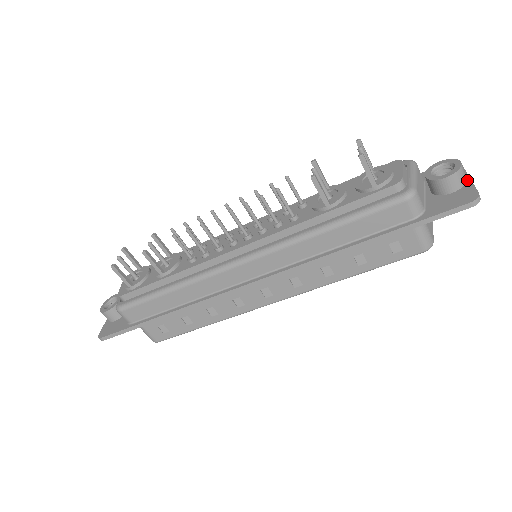
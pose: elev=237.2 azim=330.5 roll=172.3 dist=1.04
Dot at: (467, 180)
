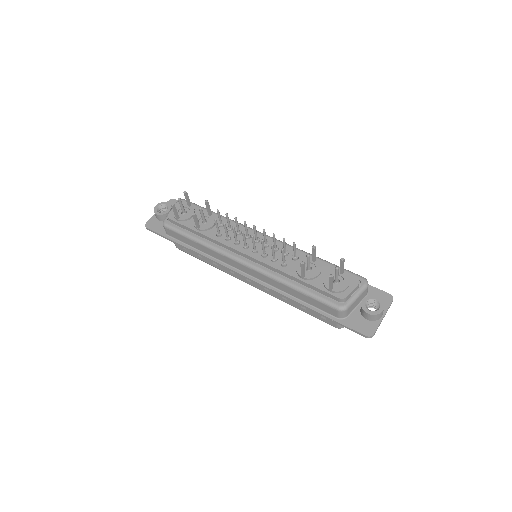
Dot at: (380, 319)
